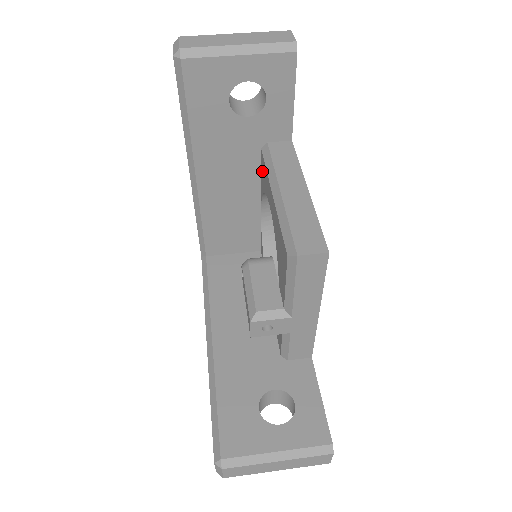
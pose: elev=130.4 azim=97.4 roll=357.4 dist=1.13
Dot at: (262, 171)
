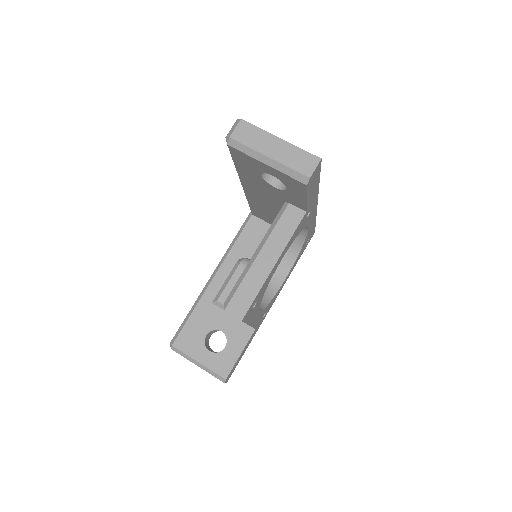
Dot at: occluded
